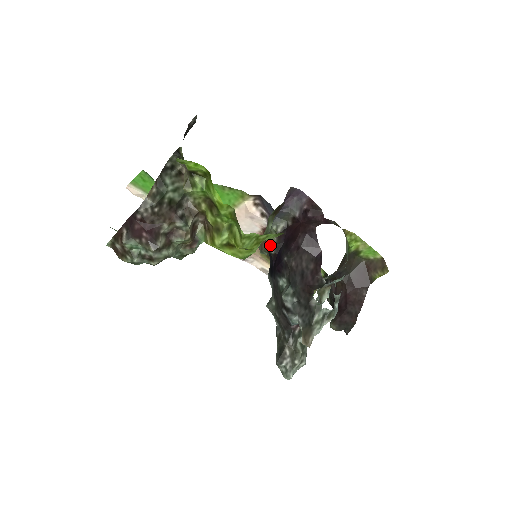
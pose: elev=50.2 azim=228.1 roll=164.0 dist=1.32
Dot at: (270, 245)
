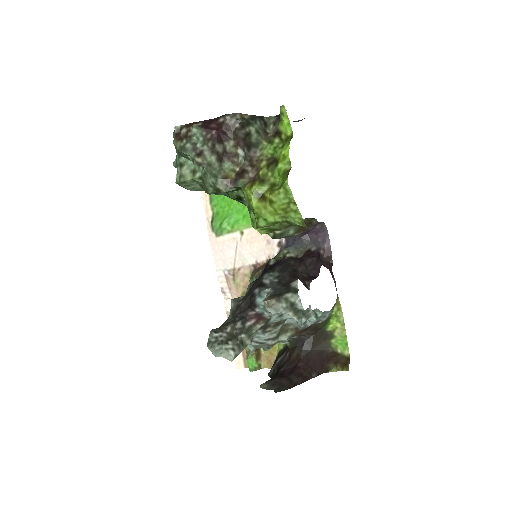
Dot at: (273, 258)
